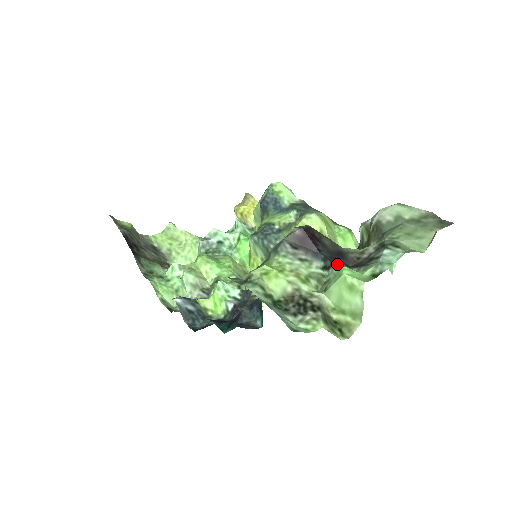
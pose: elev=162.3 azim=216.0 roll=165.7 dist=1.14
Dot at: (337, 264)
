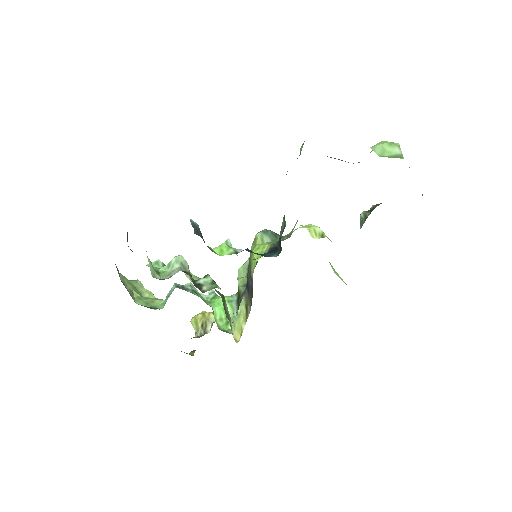
Dot at: occluded
